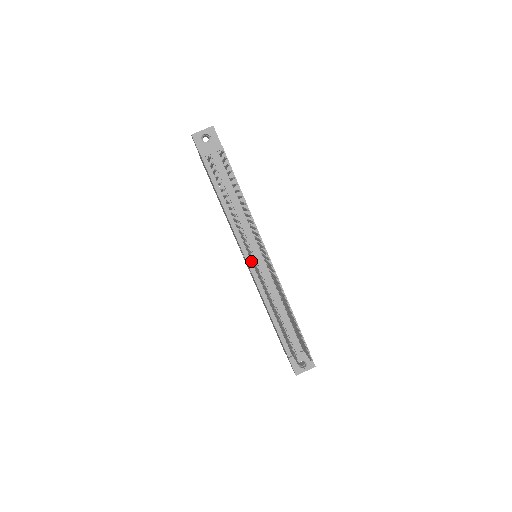
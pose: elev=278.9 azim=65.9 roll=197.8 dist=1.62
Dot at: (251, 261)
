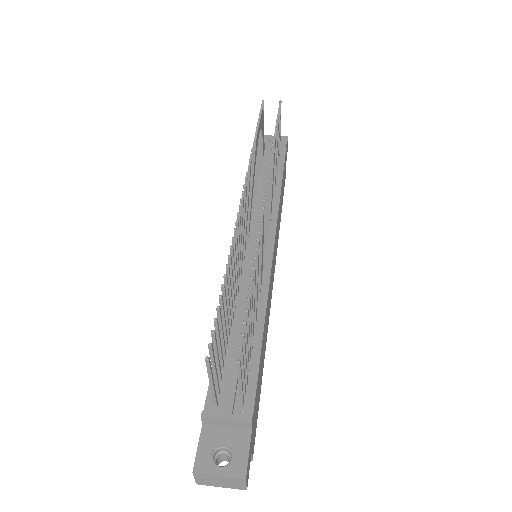
Dot at: occluded
